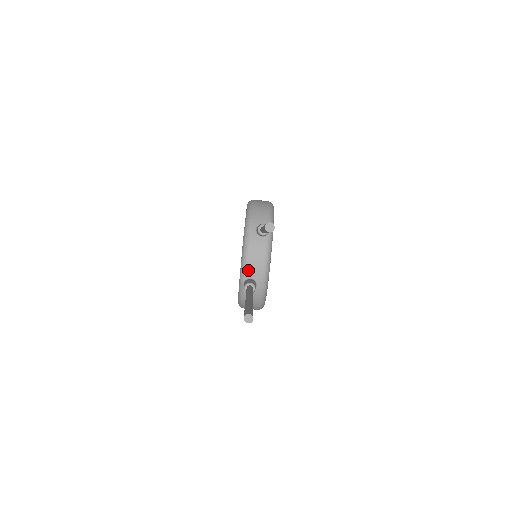
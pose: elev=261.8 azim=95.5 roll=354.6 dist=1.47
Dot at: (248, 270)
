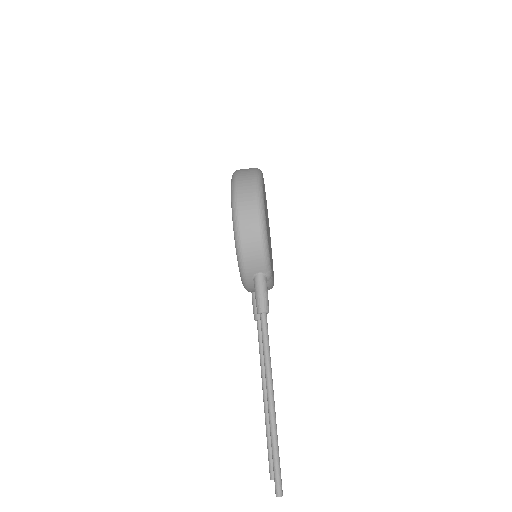
Dot at: occluded
